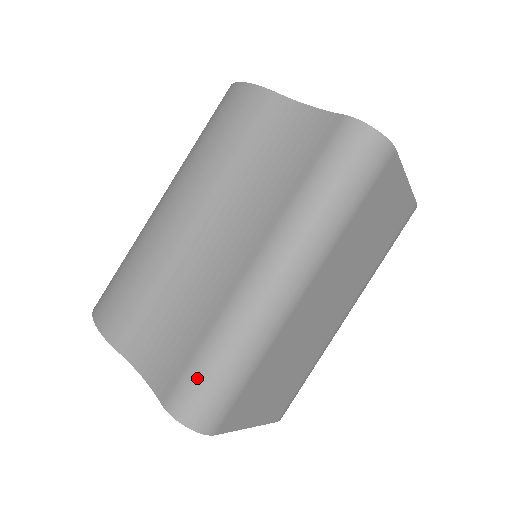
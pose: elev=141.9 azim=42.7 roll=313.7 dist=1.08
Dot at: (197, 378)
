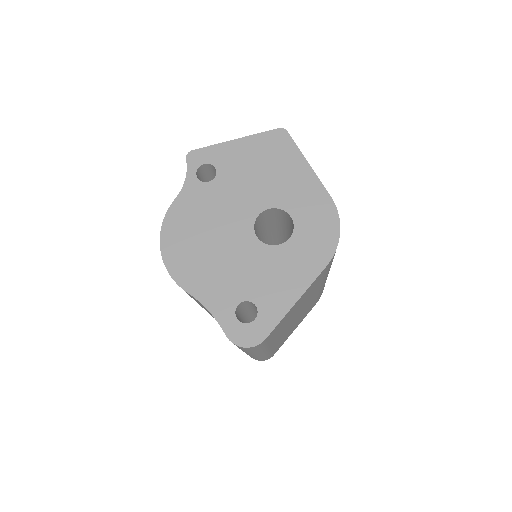
Dot at: (251, 357)
